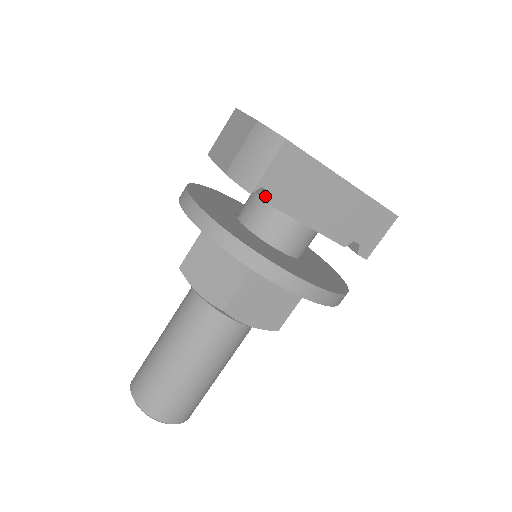
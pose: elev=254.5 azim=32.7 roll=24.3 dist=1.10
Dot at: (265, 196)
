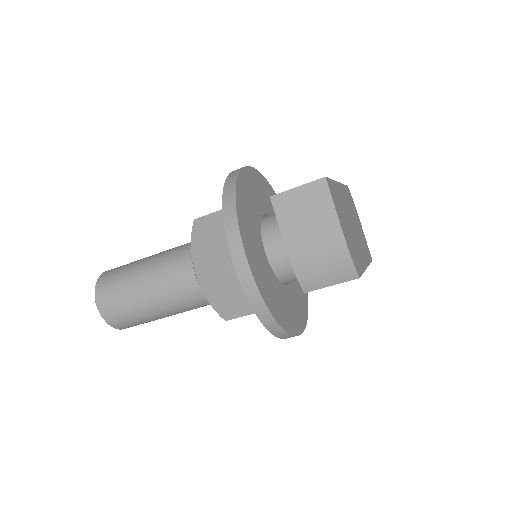
Dot at: occluded
